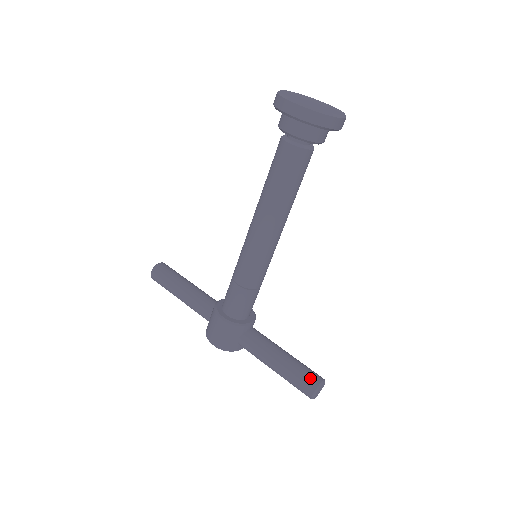
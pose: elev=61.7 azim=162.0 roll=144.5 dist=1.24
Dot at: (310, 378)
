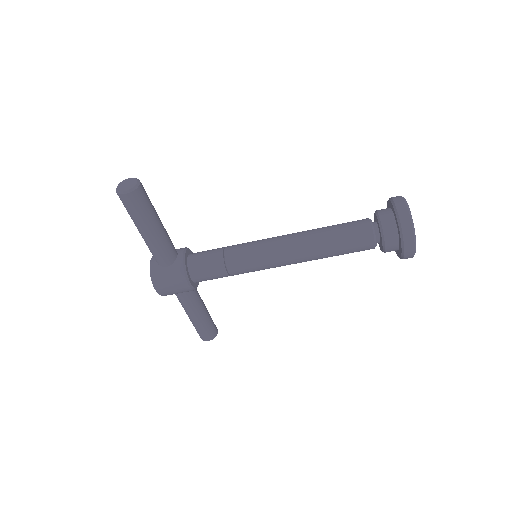
Dot at: (214, 331)
